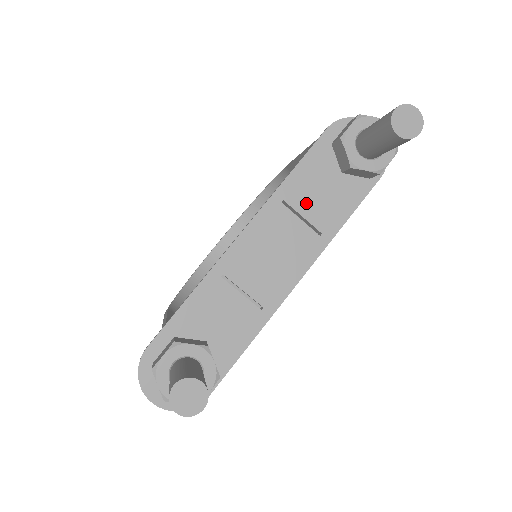
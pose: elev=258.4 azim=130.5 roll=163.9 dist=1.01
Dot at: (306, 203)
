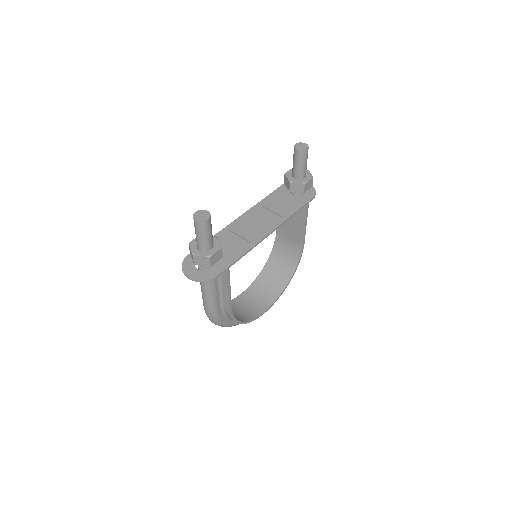
Dot at: (274, 206)
